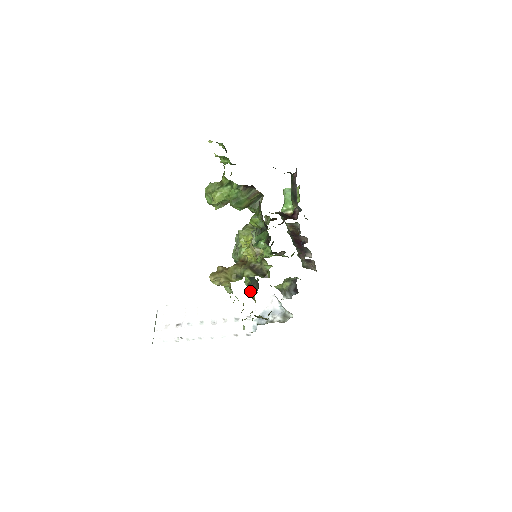
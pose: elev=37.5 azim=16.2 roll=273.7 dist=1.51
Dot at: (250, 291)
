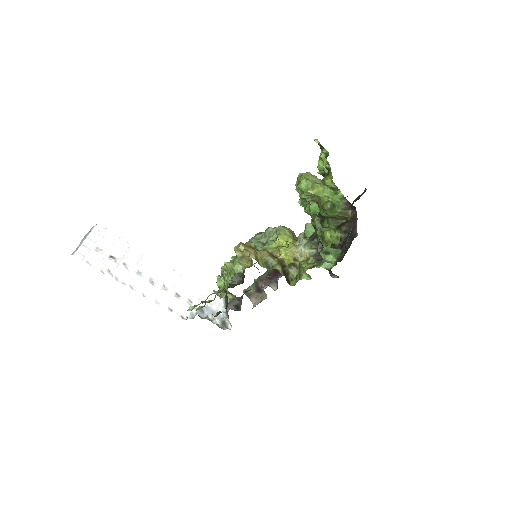
Dot at: (221, 280)
